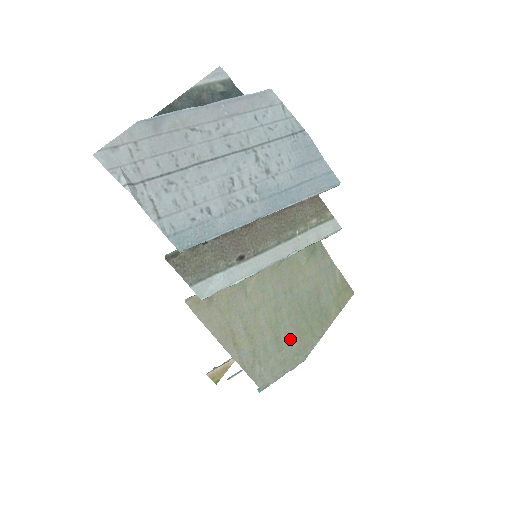
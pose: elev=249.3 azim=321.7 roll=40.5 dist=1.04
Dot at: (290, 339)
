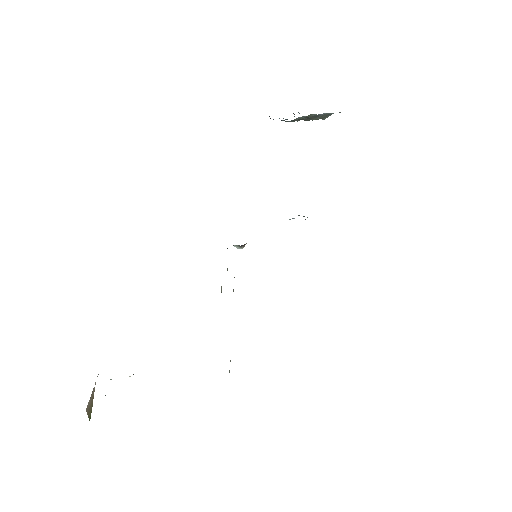
Dot at: occluded
